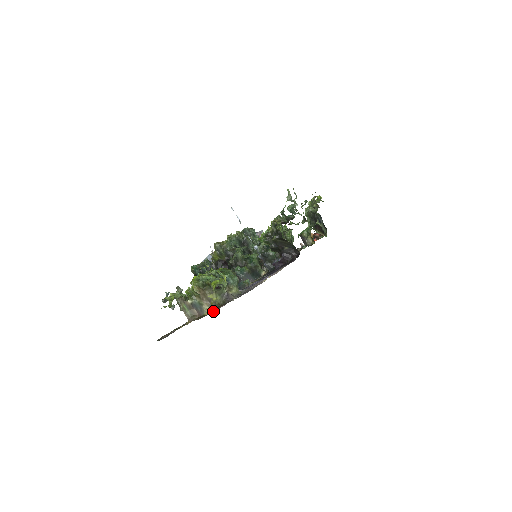
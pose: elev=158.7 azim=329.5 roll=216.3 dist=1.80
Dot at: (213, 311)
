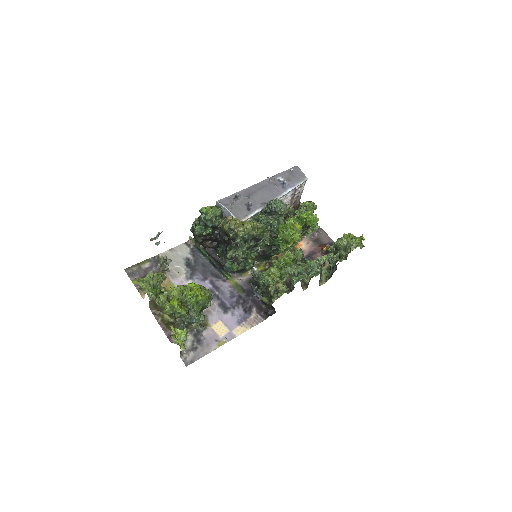
Dot at: (167, 331)
